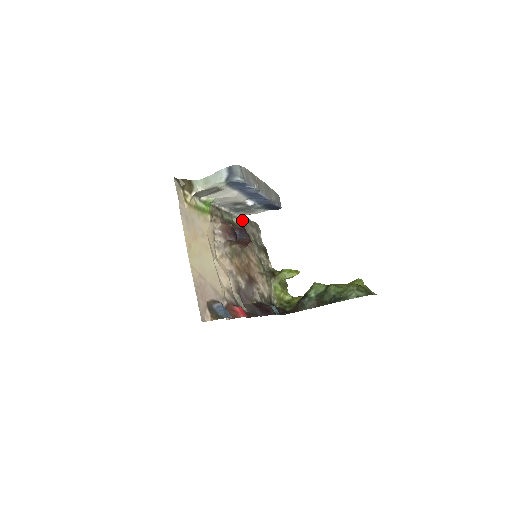
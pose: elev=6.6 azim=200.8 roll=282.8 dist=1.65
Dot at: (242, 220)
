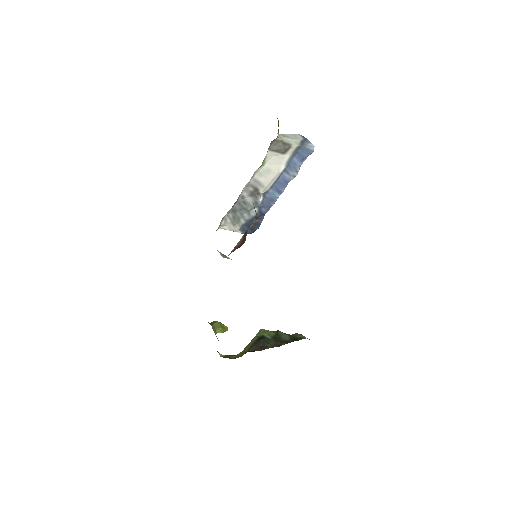
Dot at: occluded
